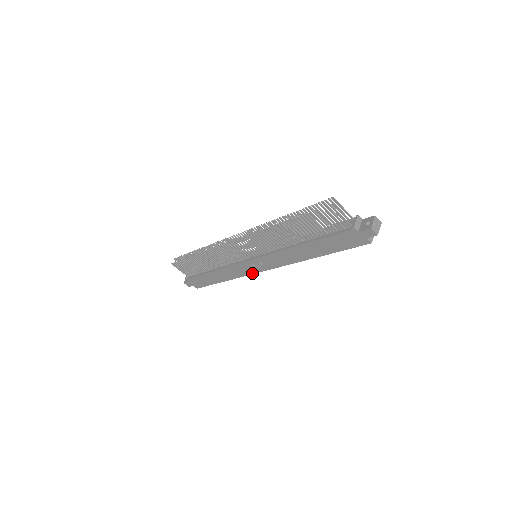
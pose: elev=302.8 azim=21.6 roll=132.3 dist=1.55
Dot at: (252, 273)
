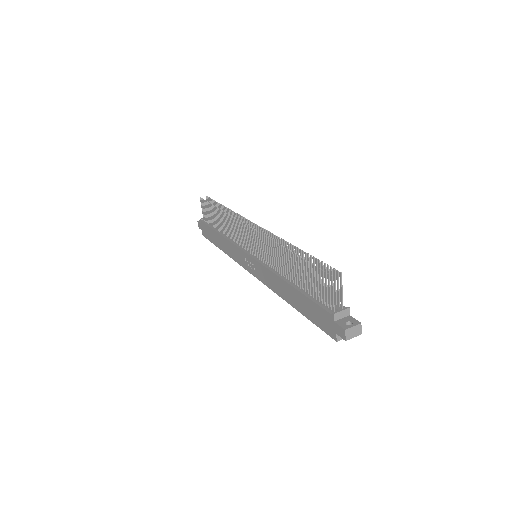
Dot at: (243, 266)
